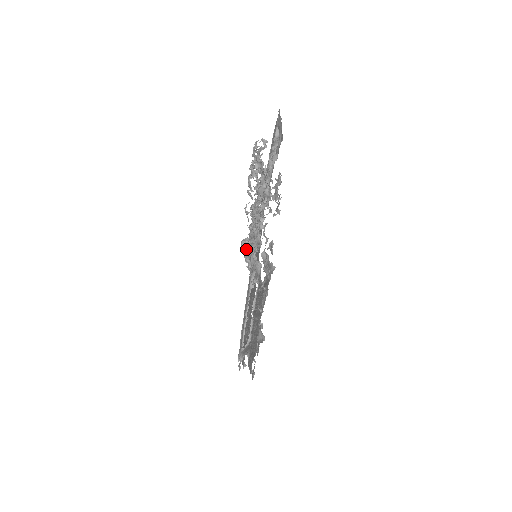
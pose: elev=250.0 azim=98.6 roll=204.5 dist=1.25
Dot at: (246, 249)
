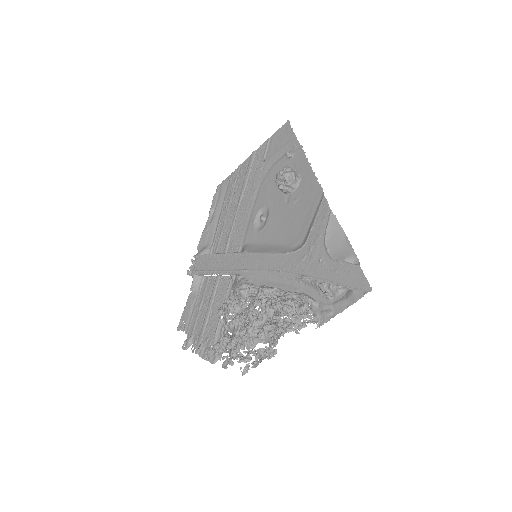
Dot at: (231, 308)
